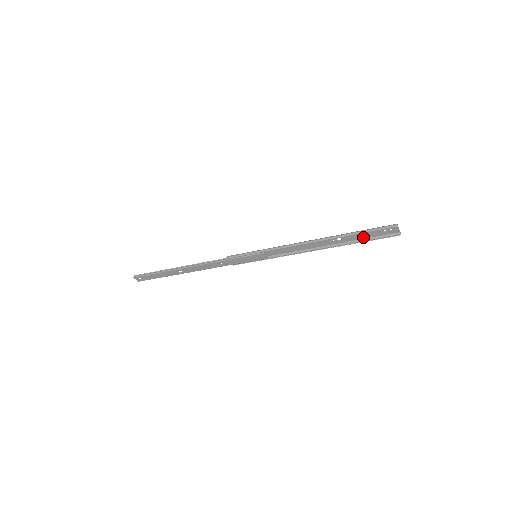
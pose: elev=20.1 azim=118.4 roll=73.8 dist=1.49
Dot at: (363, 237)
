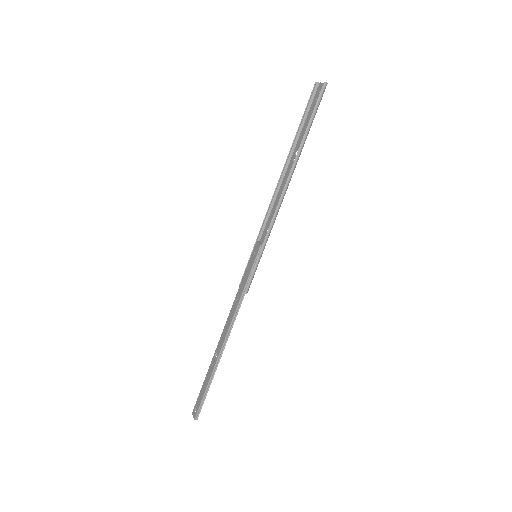
Dot at: (309, 127)
